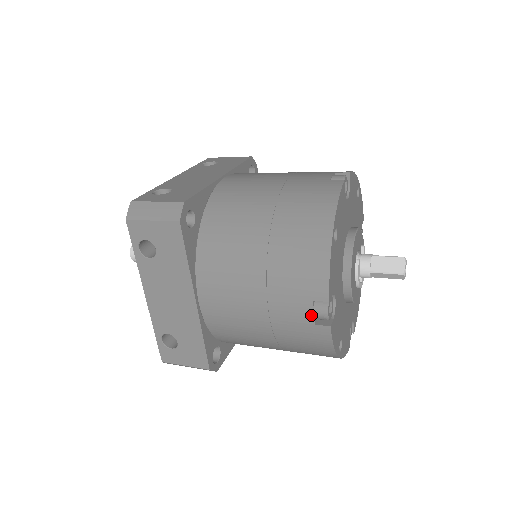
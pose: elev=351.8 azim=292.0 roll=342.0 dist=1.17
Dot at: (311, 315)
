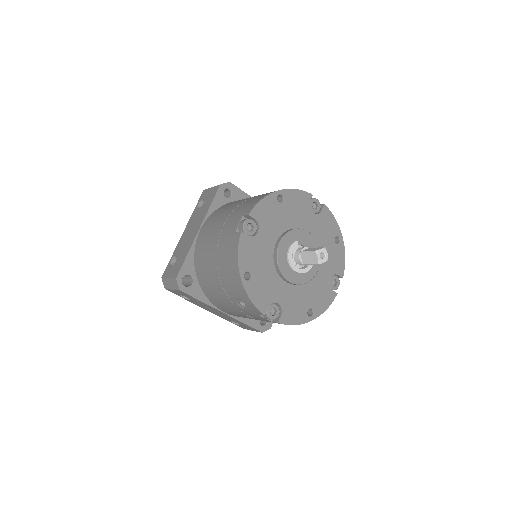
Dot at: (237, 225)
